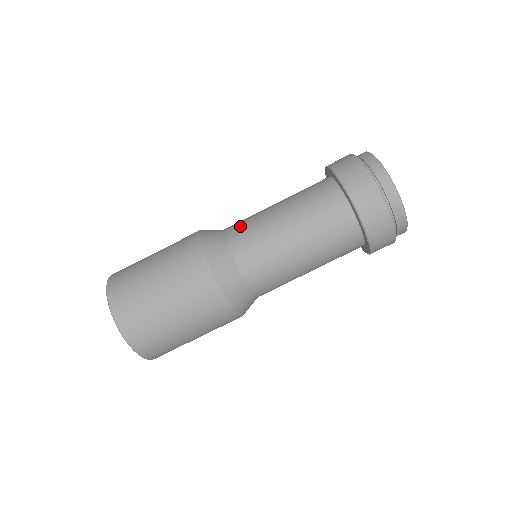
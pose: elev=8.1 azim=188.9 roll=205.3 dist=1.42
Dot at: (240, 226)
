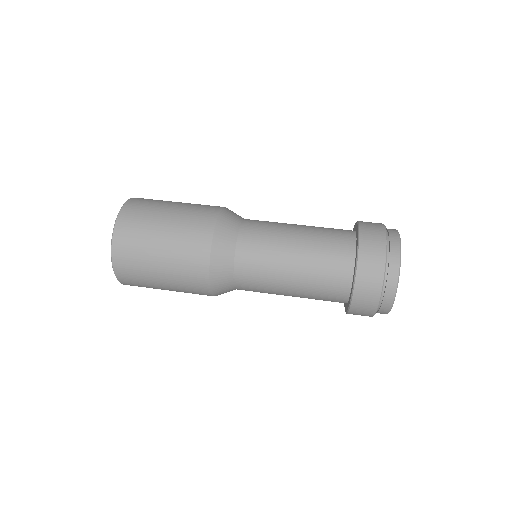
Dot at: (254, 242)
